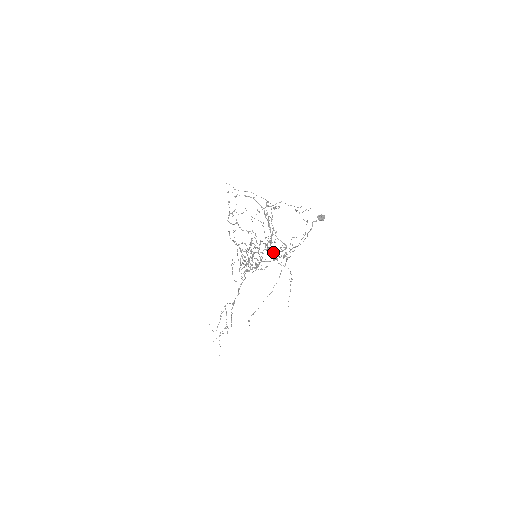
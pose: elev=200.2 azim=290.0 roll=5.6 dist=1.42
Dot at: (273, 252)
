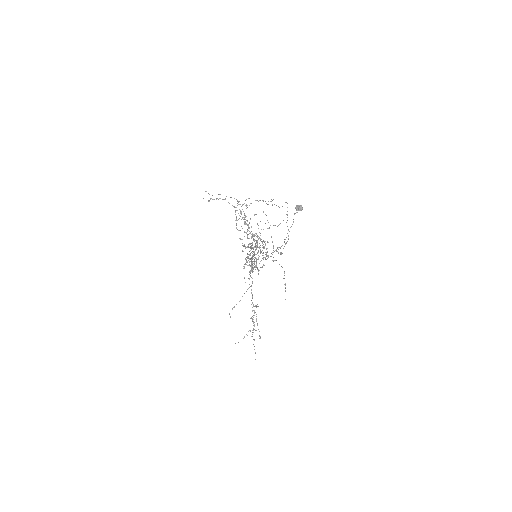
Dot at: (266, 249)
